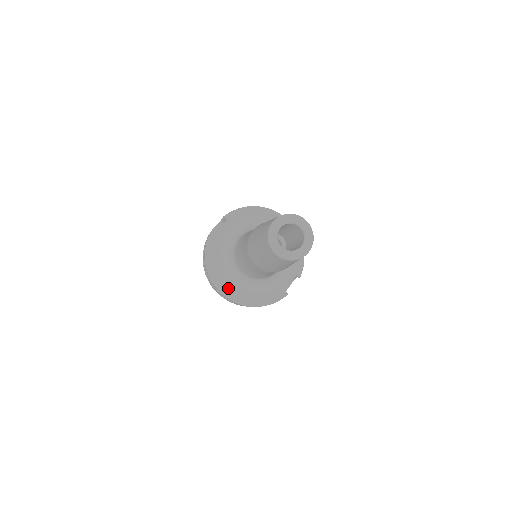
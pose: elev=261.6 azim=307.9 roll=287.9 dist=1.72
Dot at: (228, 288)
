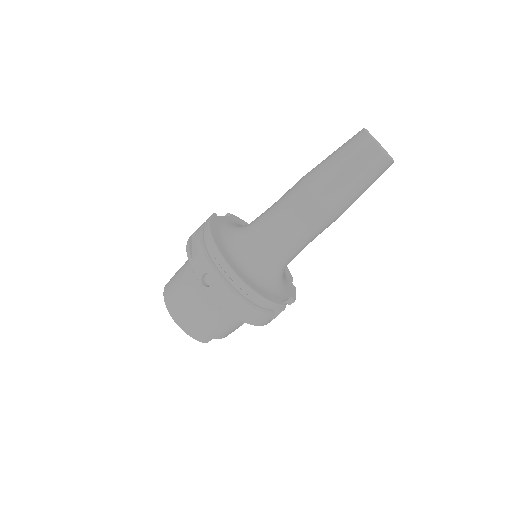
Dot at: (229, 258)
